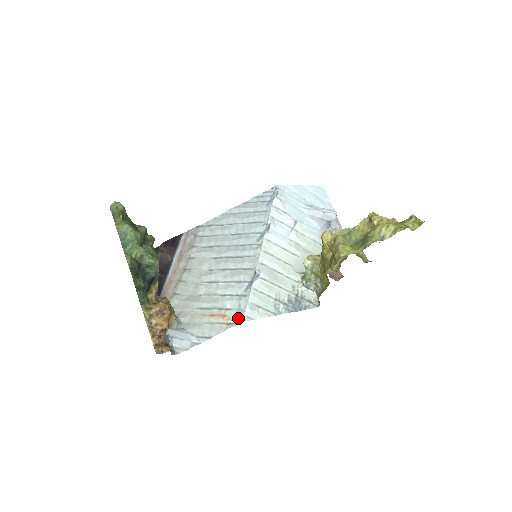
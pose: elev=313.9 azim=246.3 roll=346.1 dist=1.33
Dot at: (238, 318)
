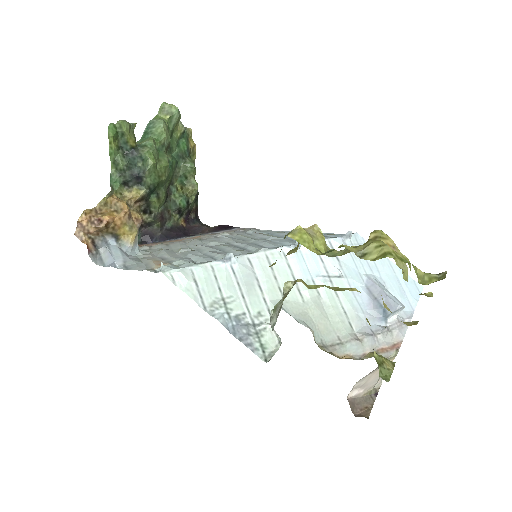
Dot at: (163, 268)
